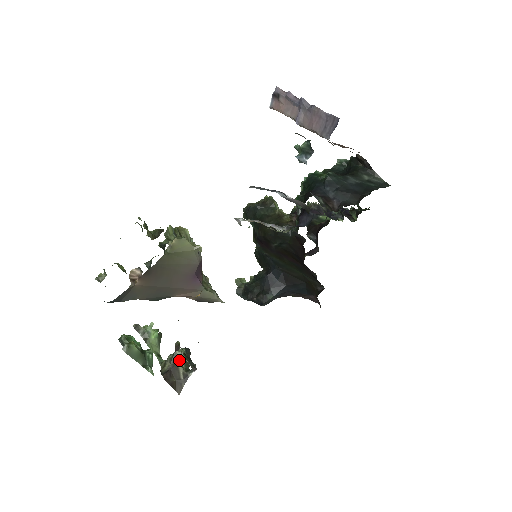
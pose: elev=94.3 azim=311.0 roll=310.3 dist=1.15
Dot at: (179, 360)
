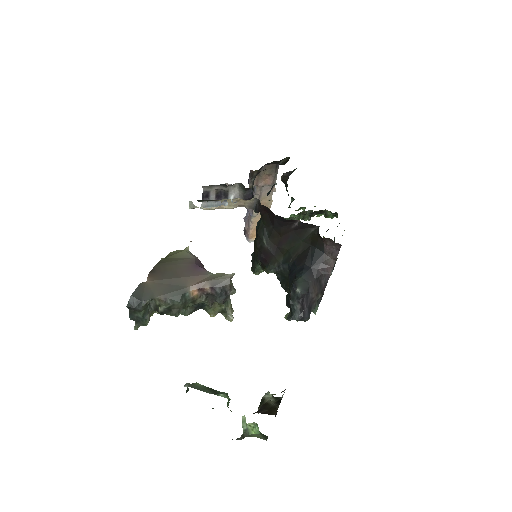
Dot at: (268, 400)
